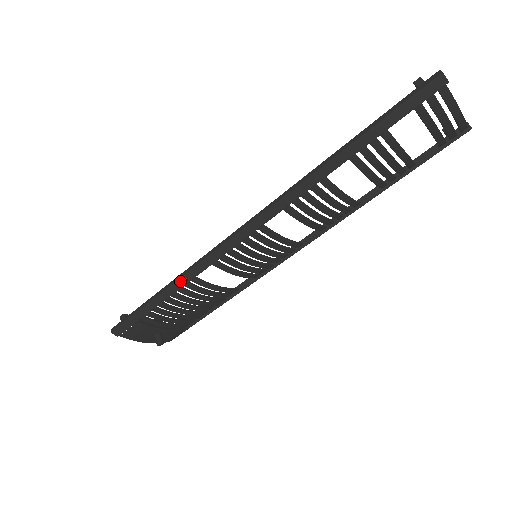
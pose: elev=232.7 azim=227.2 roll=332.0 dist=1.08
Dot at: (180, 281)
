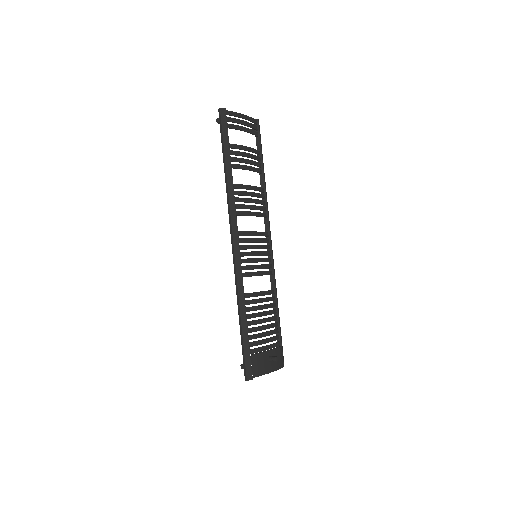
Dot at: (240, 303)
